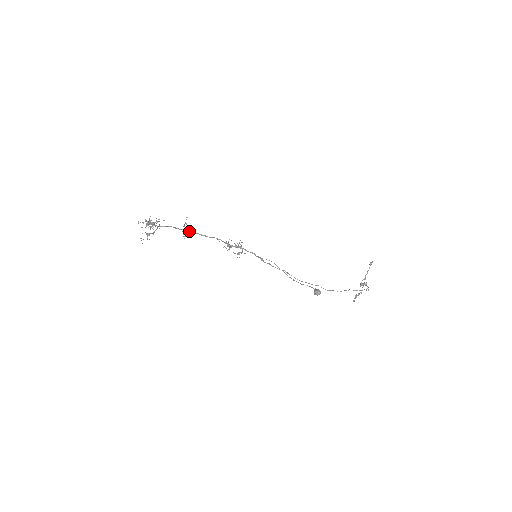
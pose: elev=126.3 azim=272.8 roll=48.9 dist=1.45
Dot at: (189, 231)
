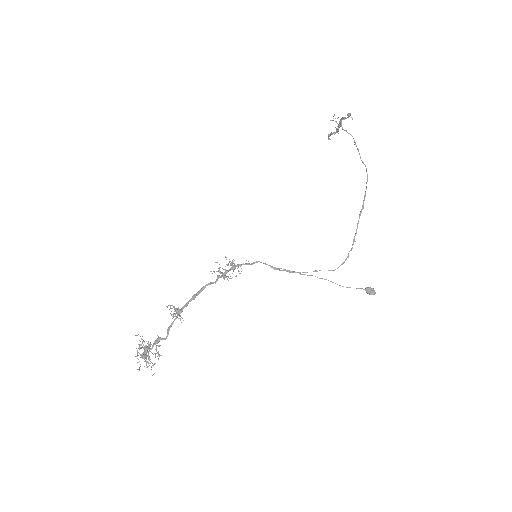
Dot at: occluded
